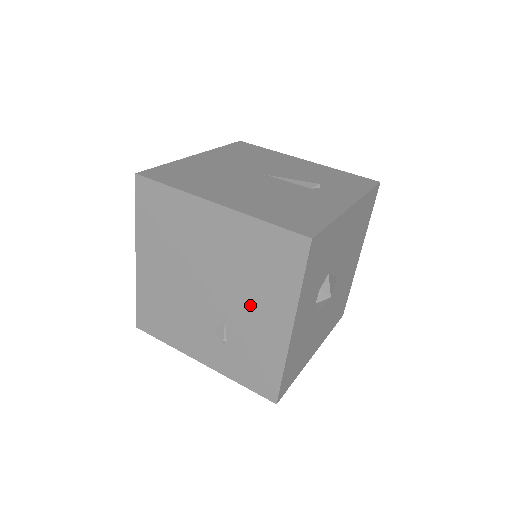
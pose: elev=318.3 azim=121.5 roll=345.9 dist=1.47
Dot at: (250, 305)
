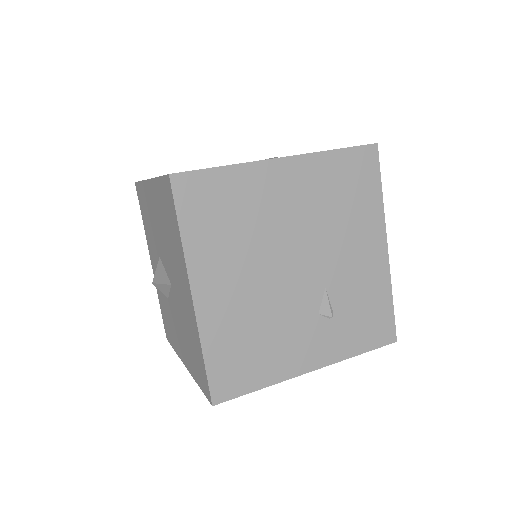
Dot at: (345, 250)
